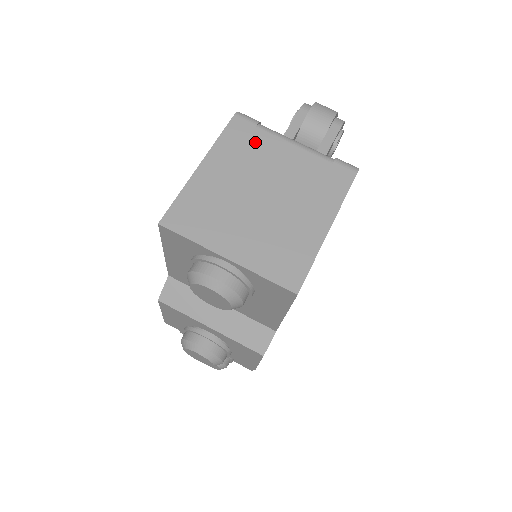
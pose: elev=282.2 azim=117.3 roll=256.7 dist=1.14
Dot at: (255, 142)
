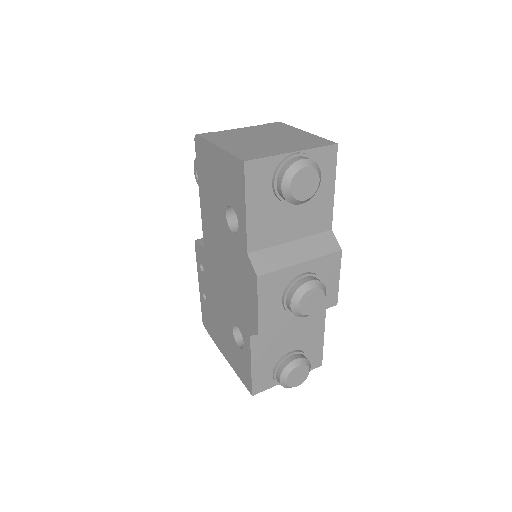
Dot at: (225, 134)
